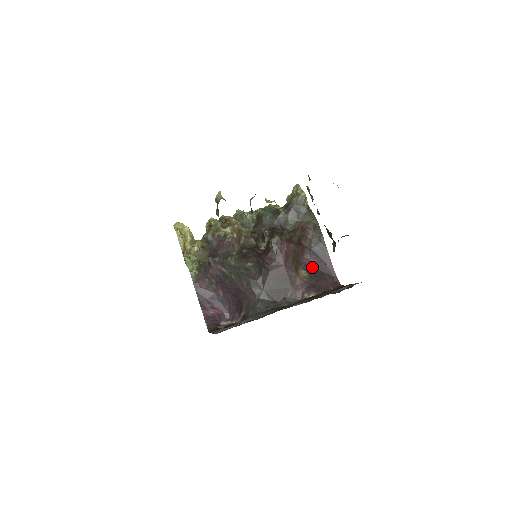
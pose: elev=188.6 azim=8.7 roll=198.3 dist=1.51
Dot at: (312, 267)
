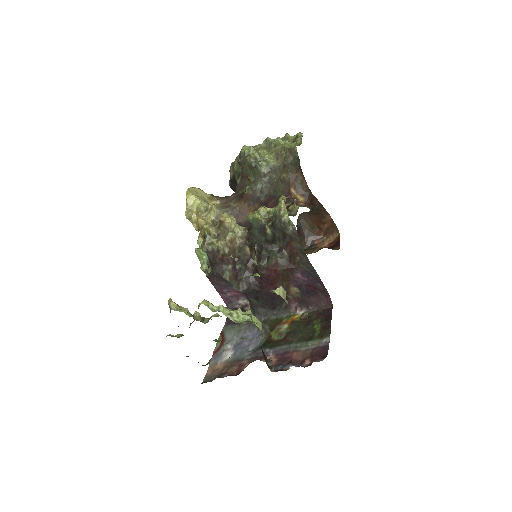
Dot at: (304, 284)
